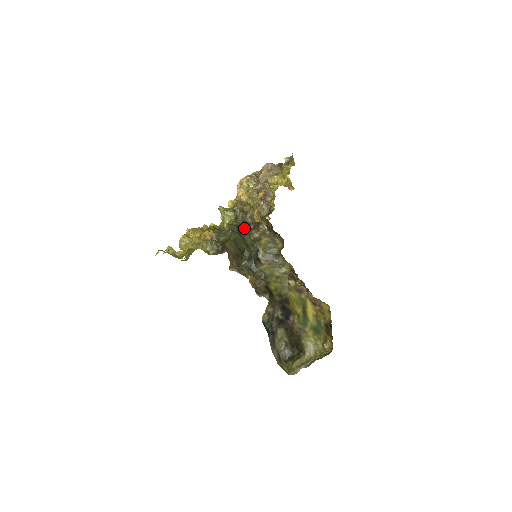
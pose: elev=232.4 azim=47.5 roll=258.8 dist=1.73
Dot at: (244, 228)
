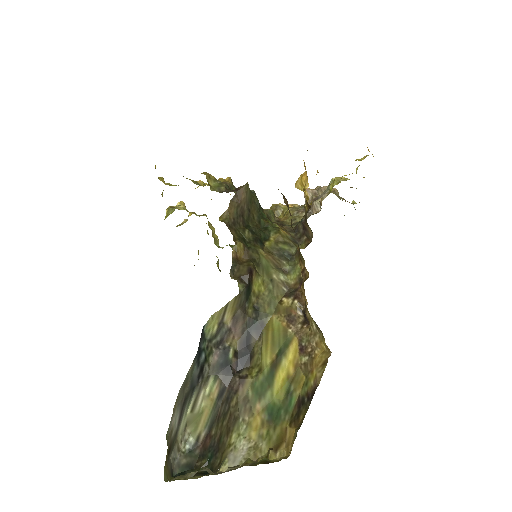
Dot at: occluded
